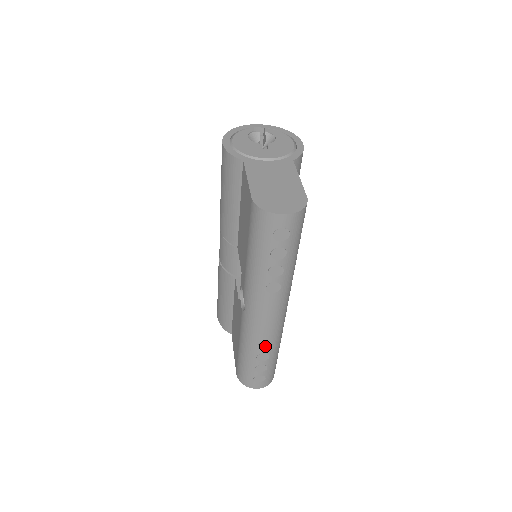
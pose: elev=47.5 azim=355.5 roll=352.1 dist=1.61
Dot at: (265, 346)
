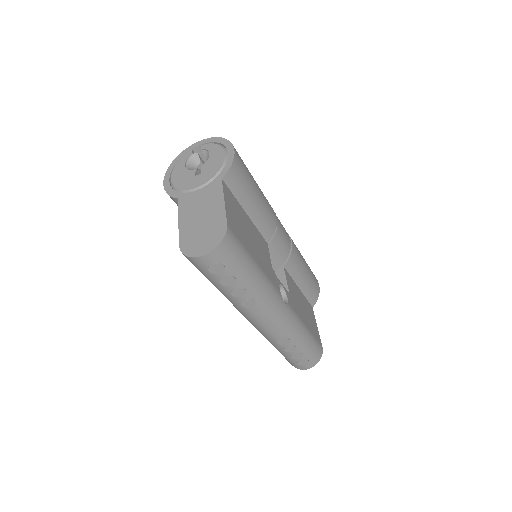
Dot at: (284, 341)
